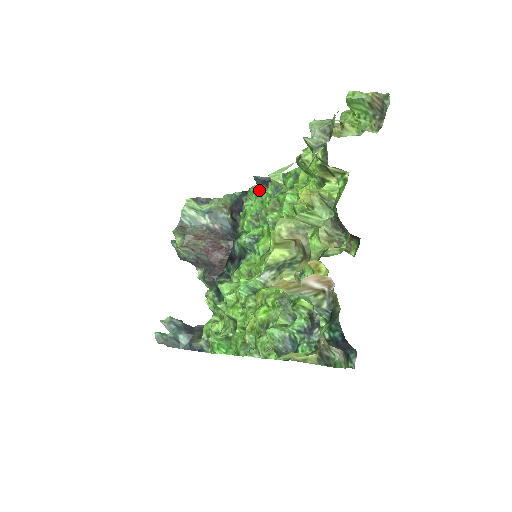
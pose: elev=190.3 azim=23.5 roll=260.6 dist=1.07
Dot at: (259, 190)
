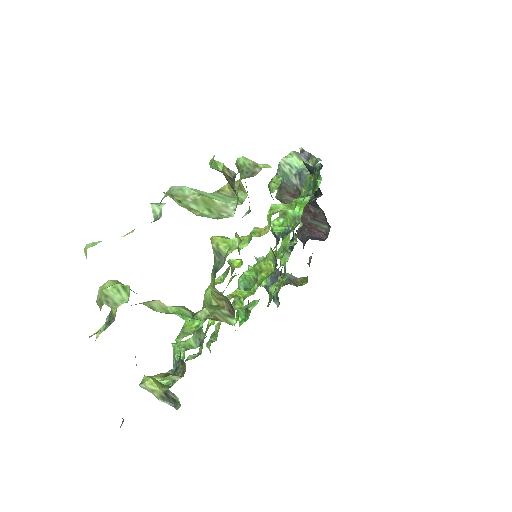
Dot at: occluded
